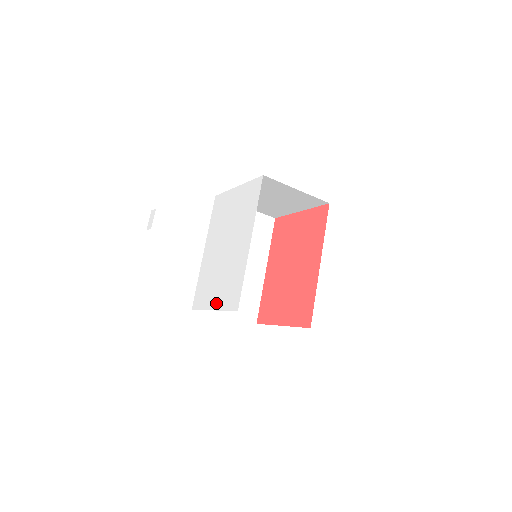
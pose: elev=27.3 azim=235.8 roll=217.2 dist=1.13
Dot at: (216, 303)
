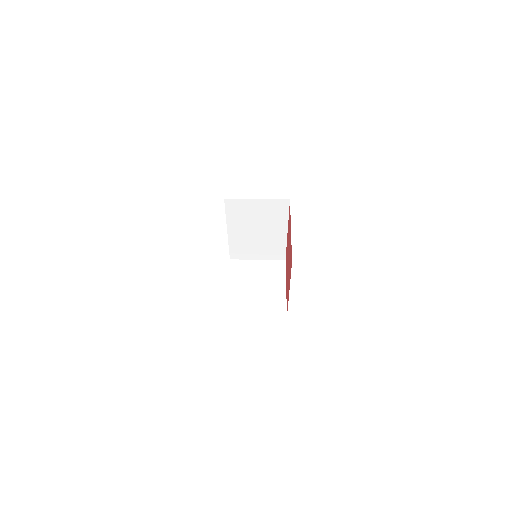
Dot at: occluded
